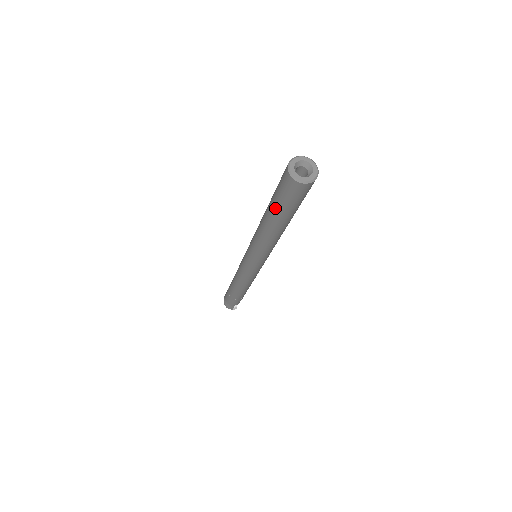
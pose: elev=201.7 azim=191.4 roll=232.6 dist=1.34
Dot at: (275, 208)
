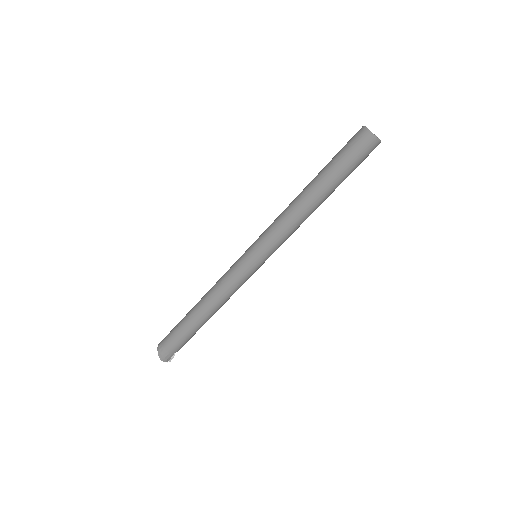
Dot at: (335, 173)
